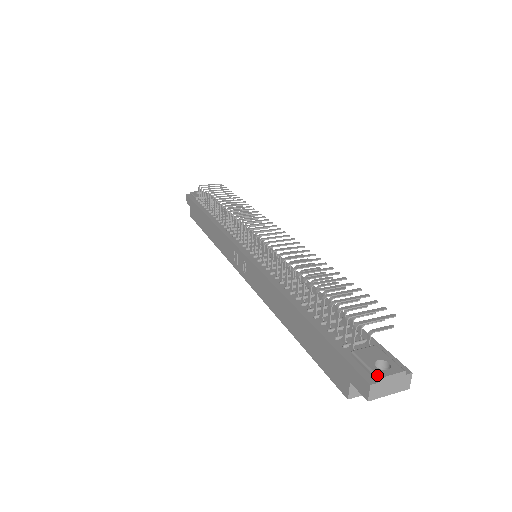
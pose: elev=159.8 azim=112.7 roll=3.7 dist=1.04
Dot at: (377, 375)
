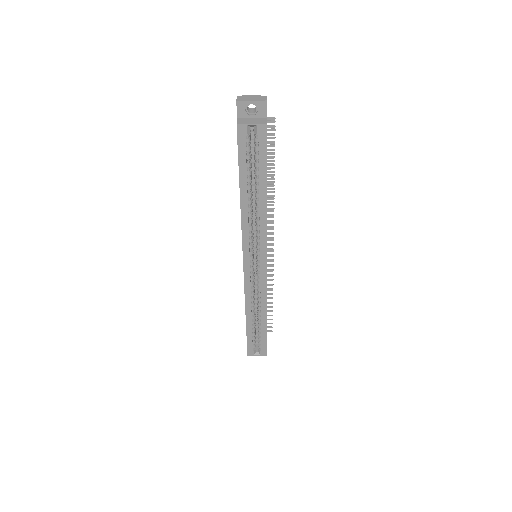
Dot at: (243, 97)
